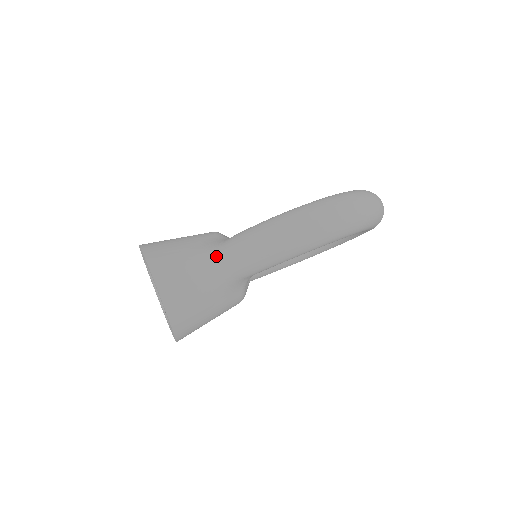
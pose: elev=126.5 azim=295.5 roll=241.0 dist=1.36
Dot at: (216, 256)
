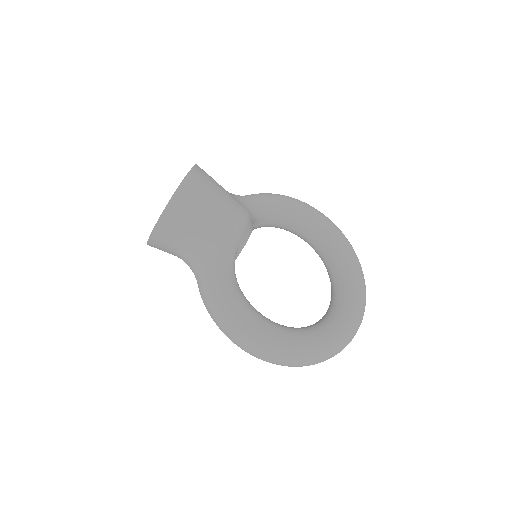
Dot at: (198, 268)
